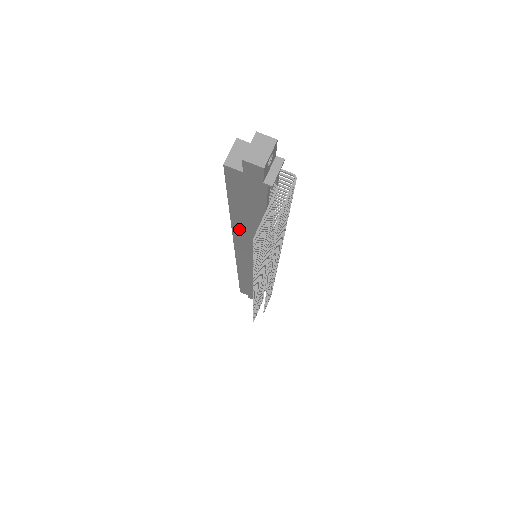
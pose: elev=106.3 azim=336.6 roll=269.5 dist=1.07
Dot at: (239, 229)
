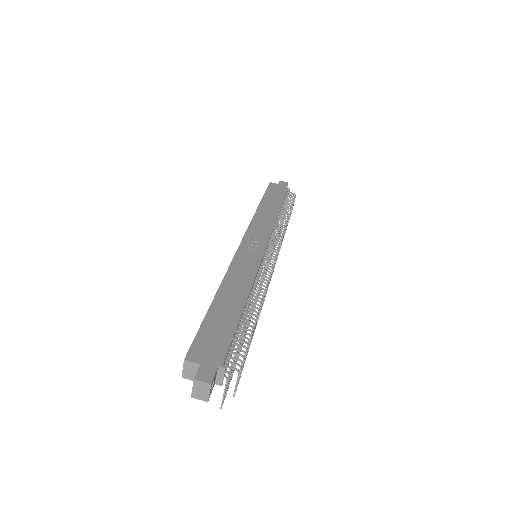
Dot at: occluded
